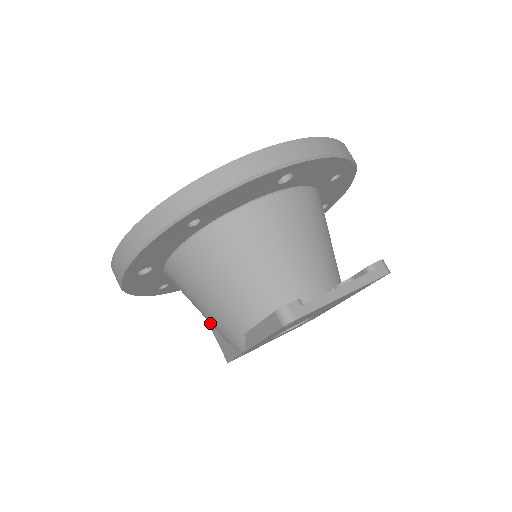
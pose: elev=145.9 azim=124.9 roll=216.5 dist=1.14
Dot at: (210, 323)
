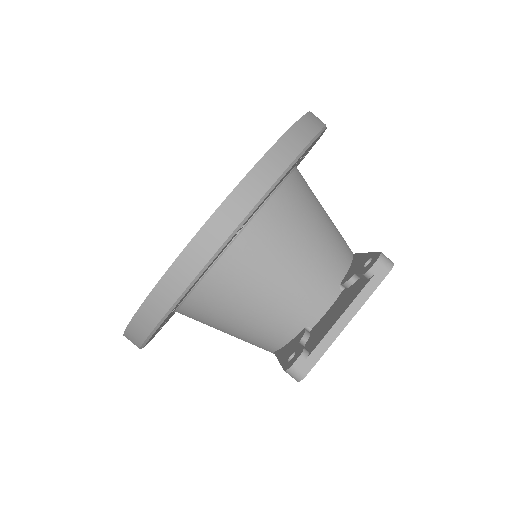
Dot at: occluded
